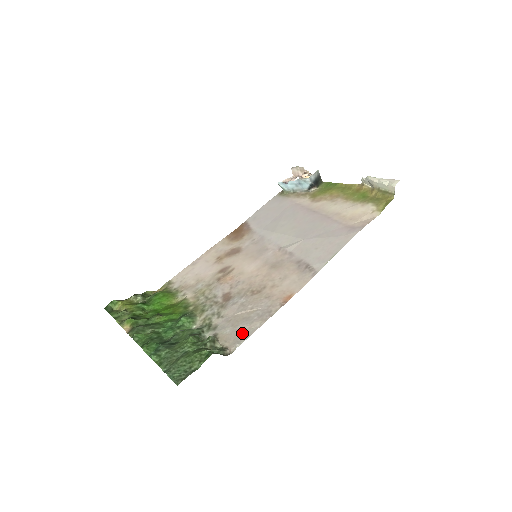
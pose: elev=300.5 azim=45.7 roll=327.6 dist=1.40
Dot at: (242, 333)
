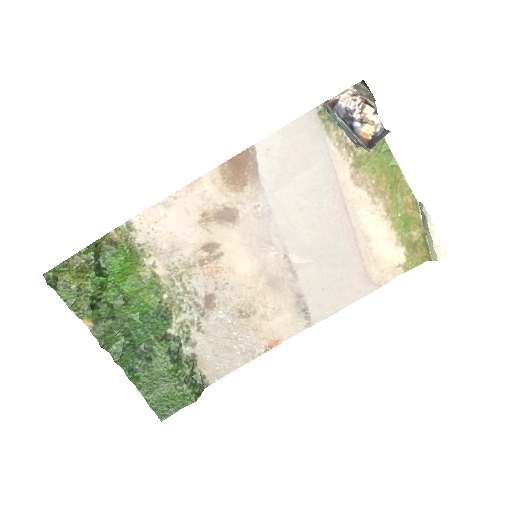
Dot at: (222, 367)
